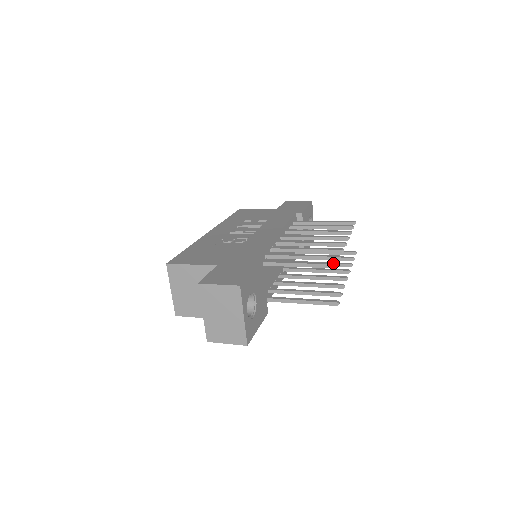
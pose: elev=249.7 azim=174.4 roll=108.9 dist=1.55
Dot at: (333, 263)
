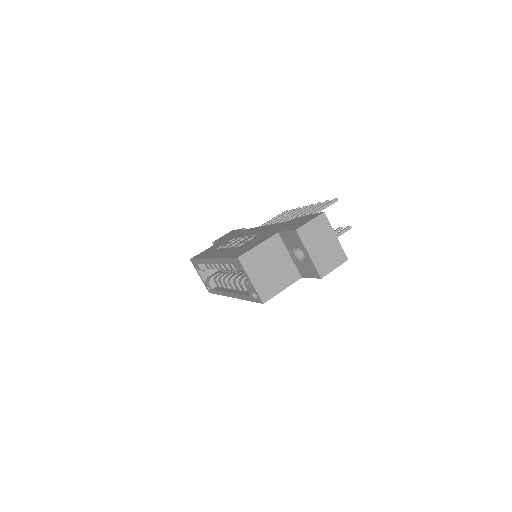
Dot at: (334, 199)
